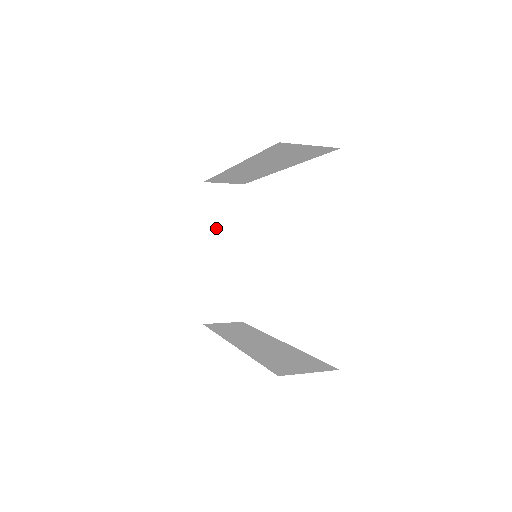
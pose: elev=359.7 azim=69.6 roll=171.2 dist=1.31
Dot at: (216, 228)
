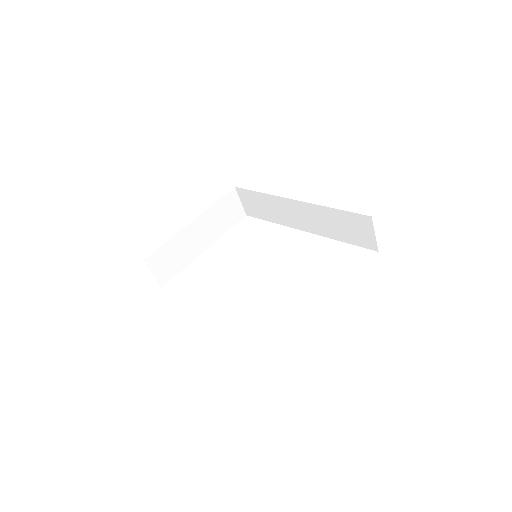
Dot at: (212, 217)
